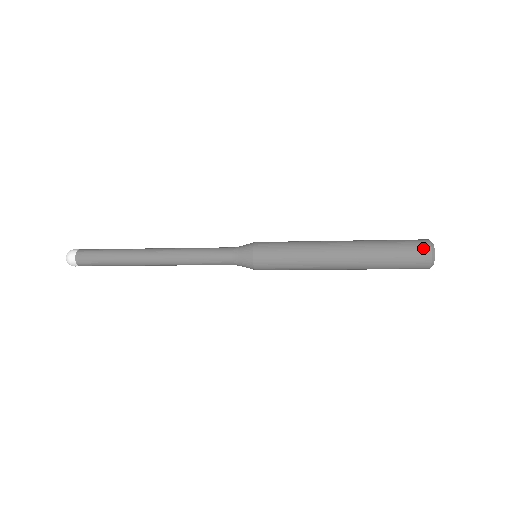
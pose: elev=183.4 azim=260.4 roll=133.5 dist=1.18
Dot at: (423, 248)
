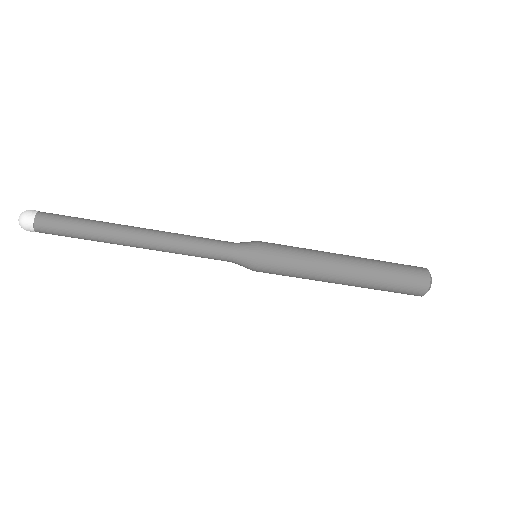
Dot at: (420, 267)
